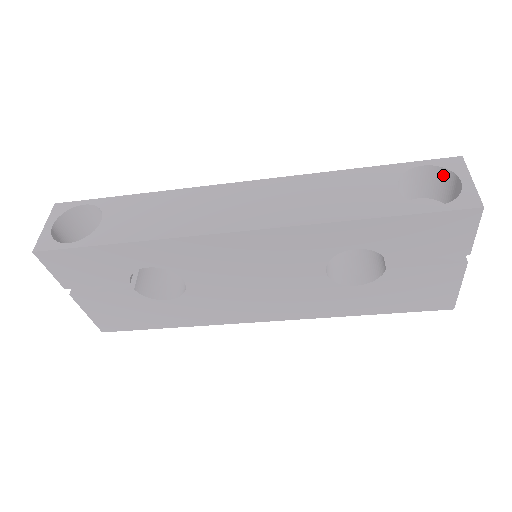
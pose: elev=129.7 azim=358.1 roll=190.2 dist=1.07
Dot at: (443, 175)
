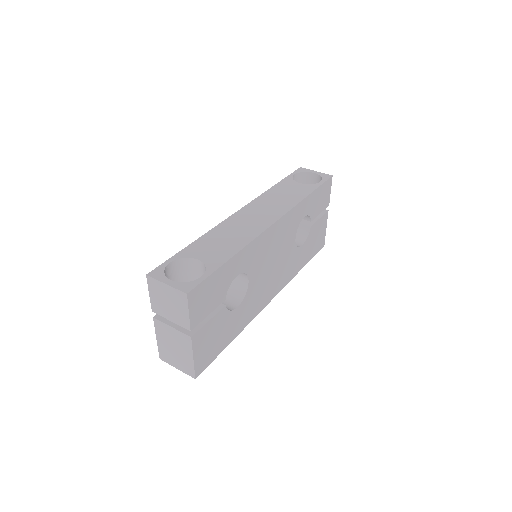
Dot at: (302, 176)
